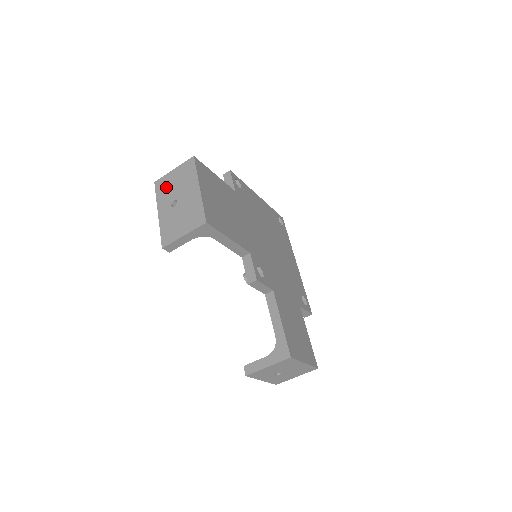
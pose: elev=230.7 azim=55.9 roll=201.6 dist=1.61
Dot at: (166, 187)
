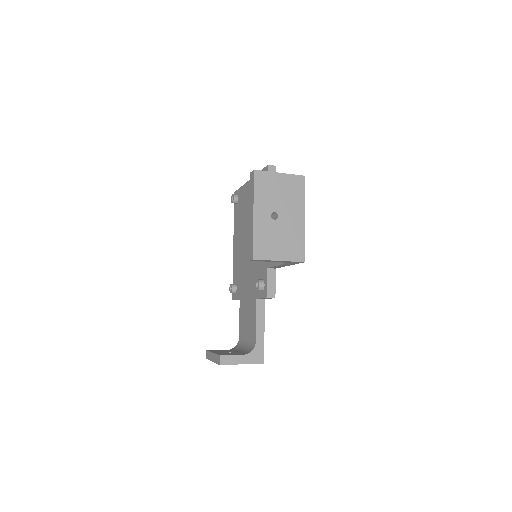
Dot at: (268, 188)
